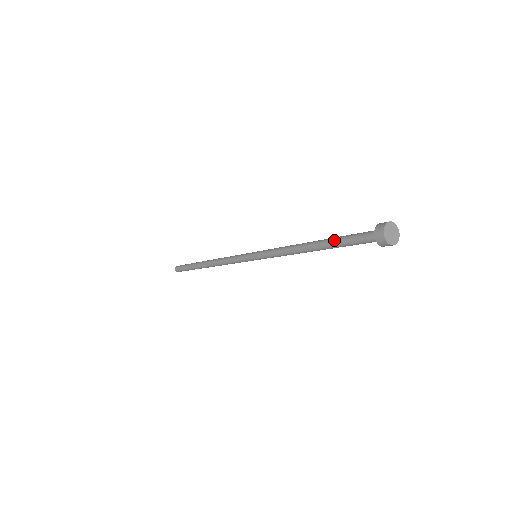
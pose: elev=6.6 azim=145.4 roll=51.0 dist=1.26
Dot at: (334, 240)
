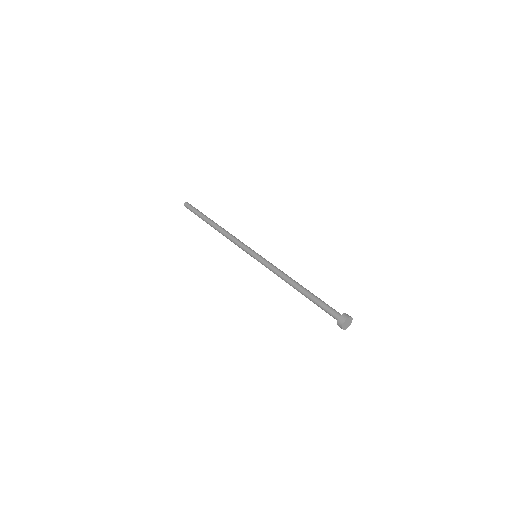
Dot at: (312, 301)
